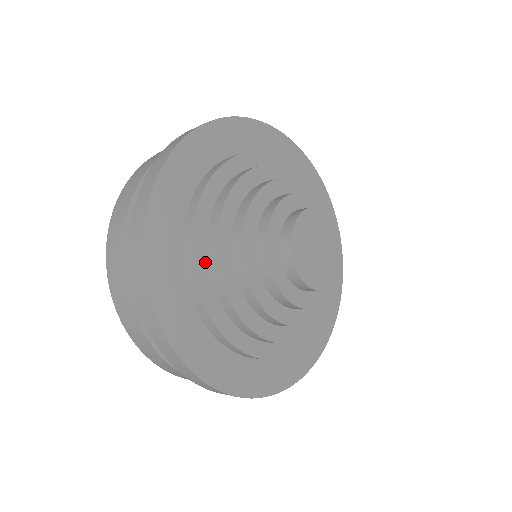
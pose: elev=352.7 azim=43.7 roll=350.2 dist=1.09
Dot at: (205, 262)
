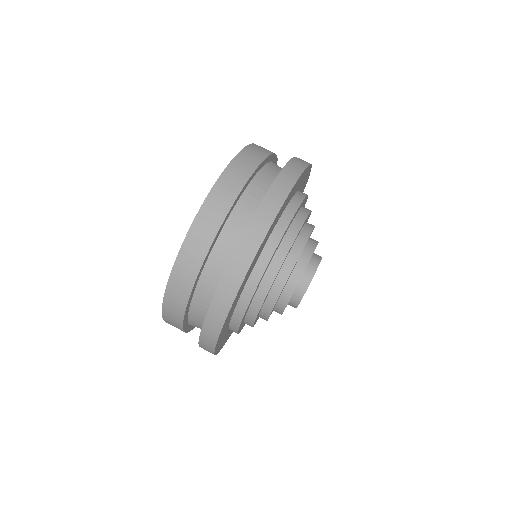
Dot at: (253, 297)
